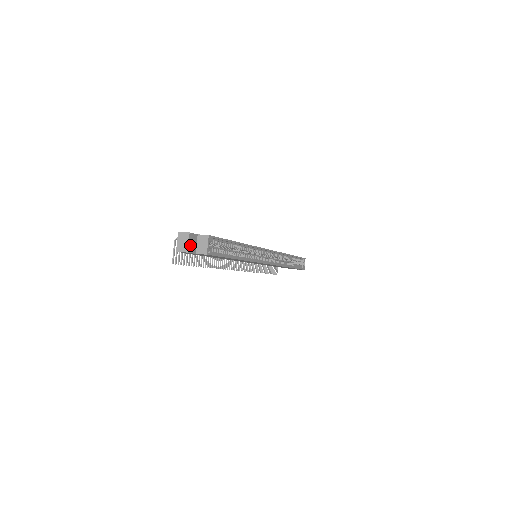
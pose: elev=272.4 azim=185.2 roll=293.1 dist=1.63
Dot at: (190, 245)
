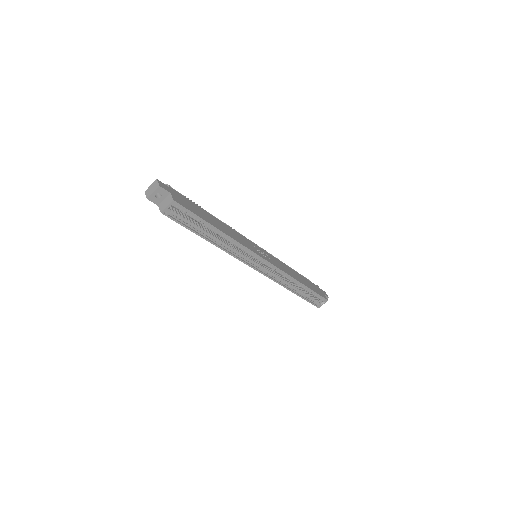
Dot at: (155, 195)
